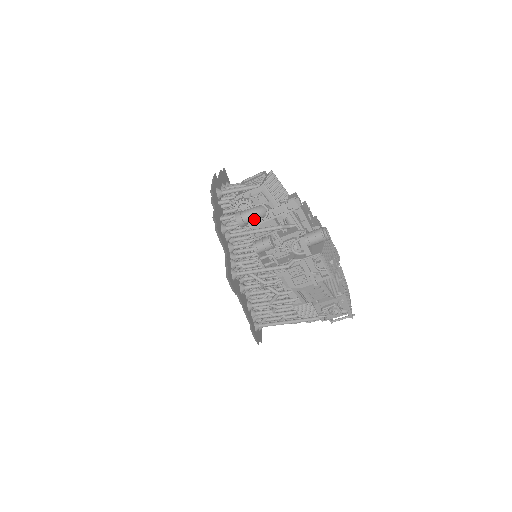
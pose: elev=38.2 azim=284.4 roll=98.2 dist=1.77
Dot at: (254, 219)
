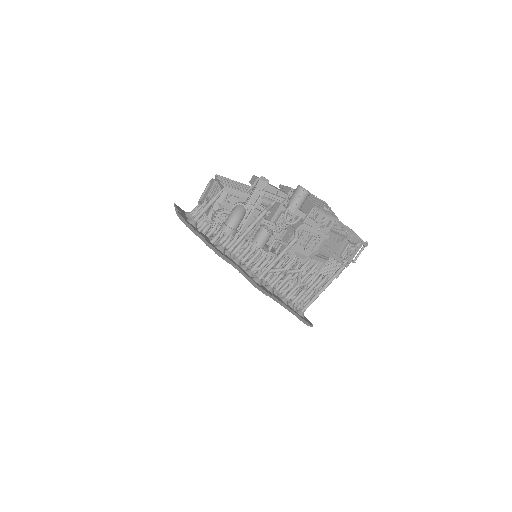
Dot at: (240, 221)
